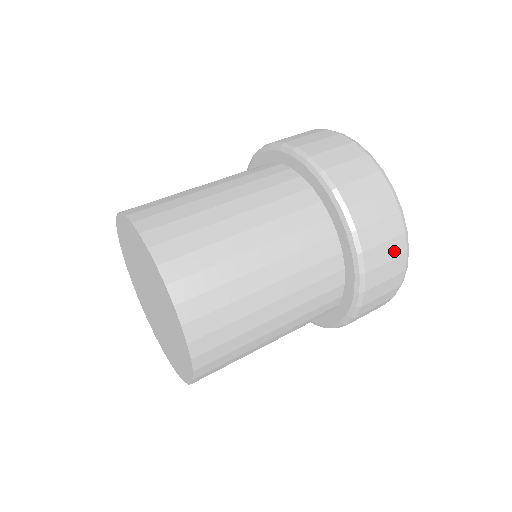
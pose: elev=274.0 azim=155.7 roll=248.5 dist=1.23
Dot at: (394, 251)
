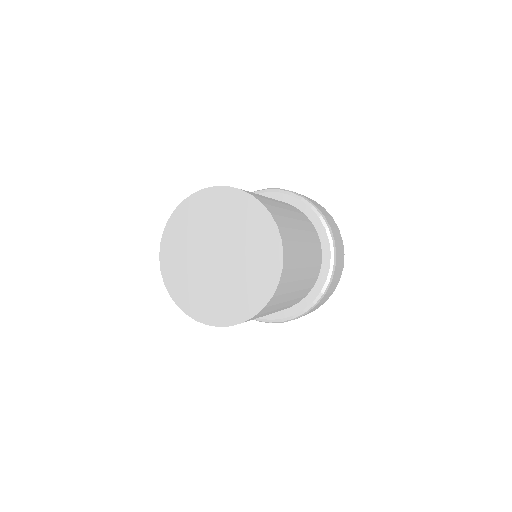
Dot at: (339, 276)
